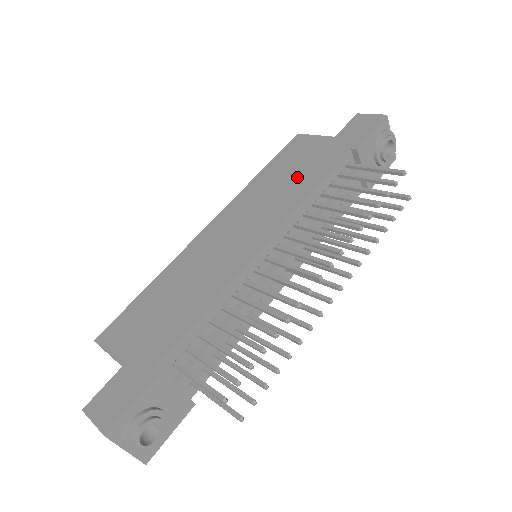
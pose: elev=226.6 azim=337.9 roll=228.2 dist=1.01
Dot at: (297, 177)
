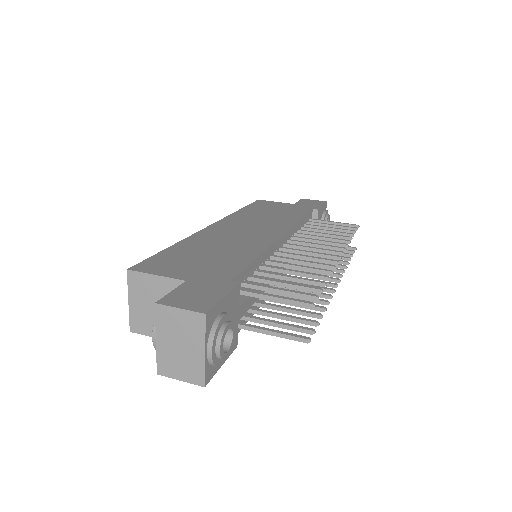
Dot at: (279, 214)
